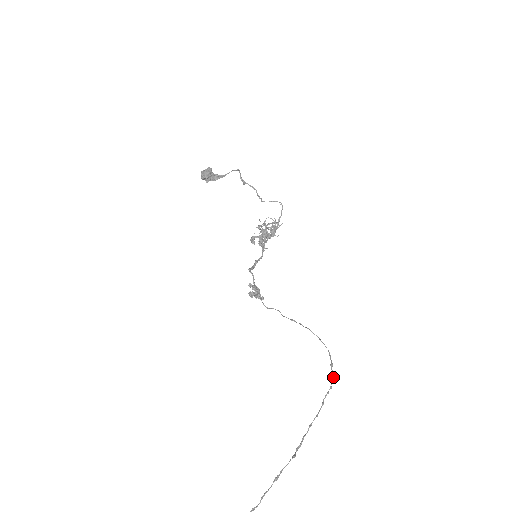
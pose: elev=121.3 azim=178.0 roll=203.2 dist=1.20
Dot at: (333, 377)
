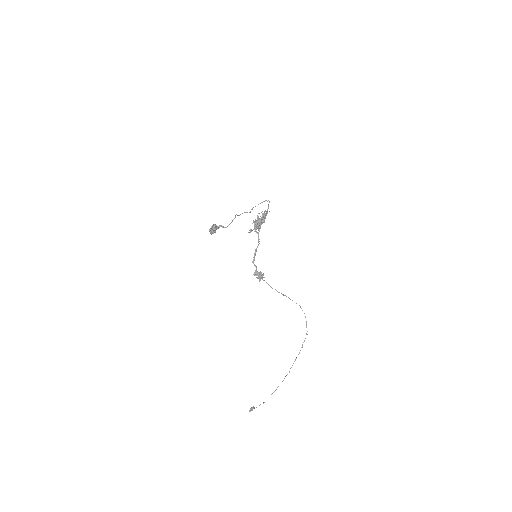
Dot at: occluded
